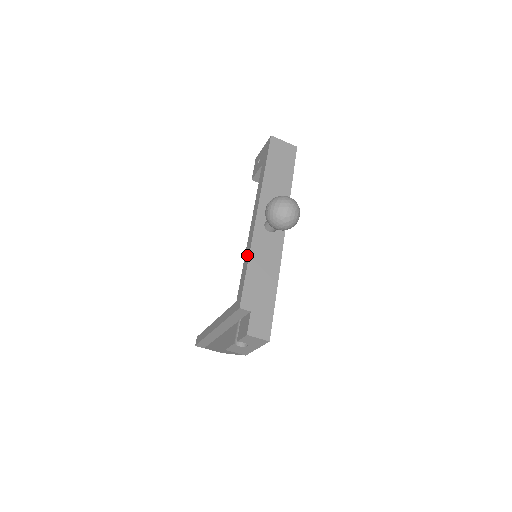
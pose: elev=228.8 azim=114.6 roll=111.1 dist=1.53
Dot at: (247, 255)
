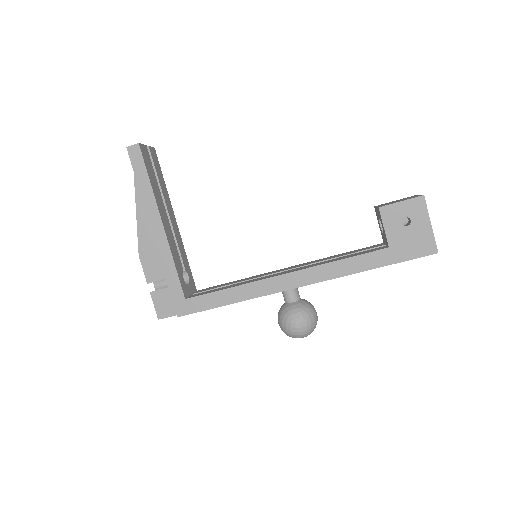
Dot at: (240, 296)
